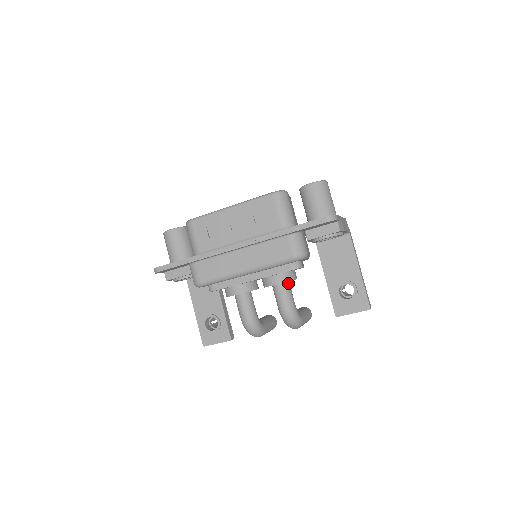
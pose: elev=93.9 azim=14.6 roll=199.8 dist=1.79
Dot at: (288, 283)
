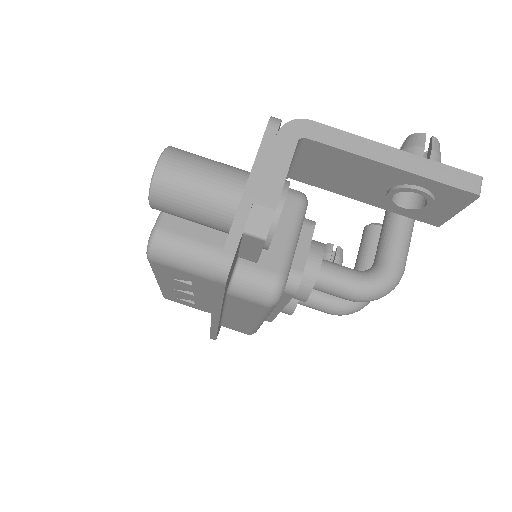
Dot at: (319, 273)
